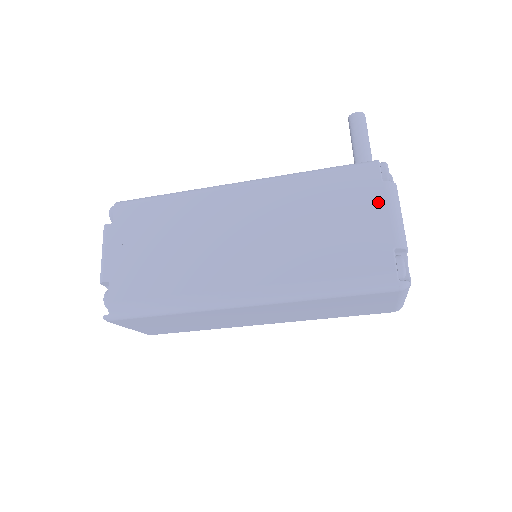
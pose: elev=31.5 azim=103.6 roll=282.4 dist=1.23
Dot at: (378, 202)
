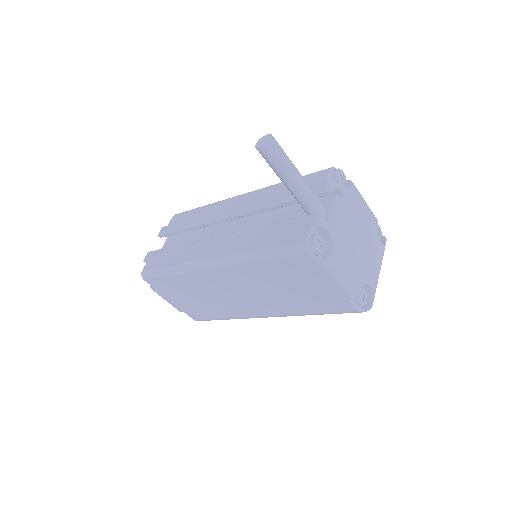
Dot at: (323, 277)
